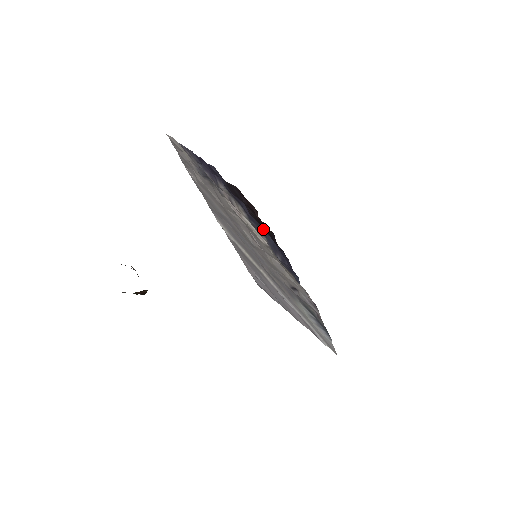
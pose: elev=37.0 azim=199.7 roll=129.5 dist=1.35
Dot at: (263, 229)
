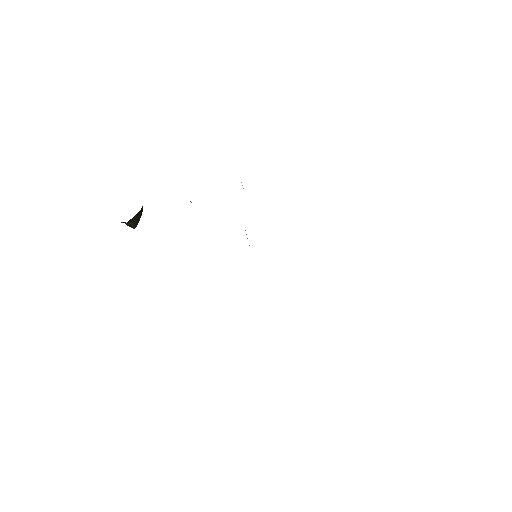
Dot at: occluded
